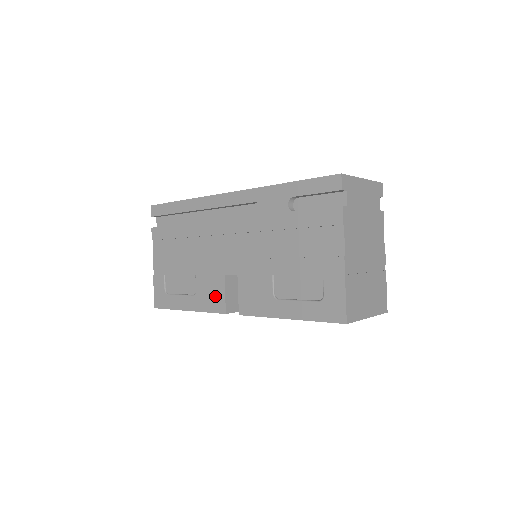
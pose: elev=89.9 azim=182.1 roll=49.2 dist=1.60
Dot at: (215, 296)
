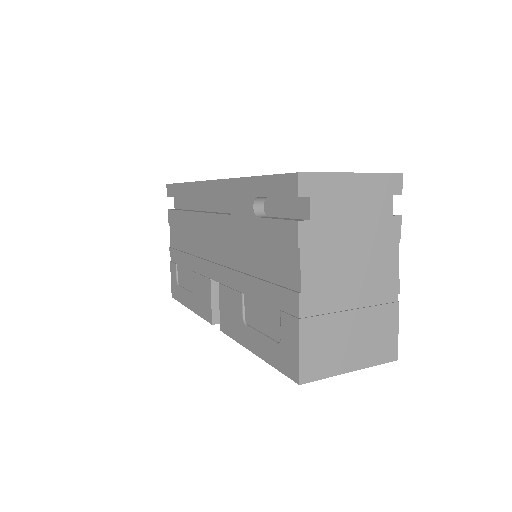
Dot at: (205, 301)
